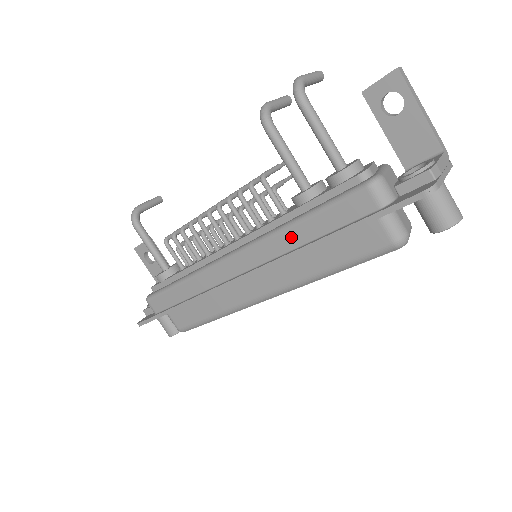
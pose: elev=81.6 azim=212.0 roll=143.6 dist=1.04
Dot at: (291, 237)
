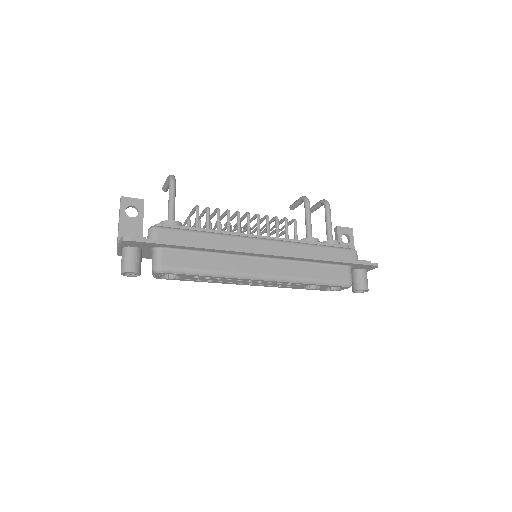
Dot at: (310, 250)
